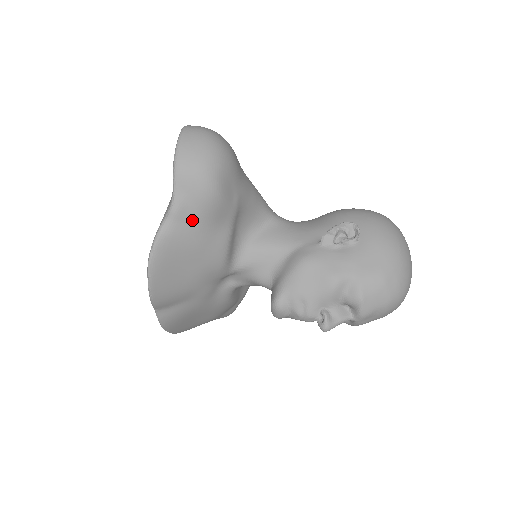
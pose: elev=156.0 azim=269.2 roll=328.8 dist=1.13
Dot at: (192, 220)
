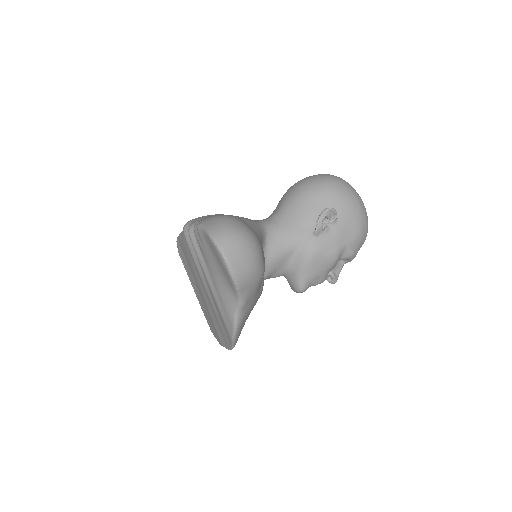
Dot at: (252, 298)
